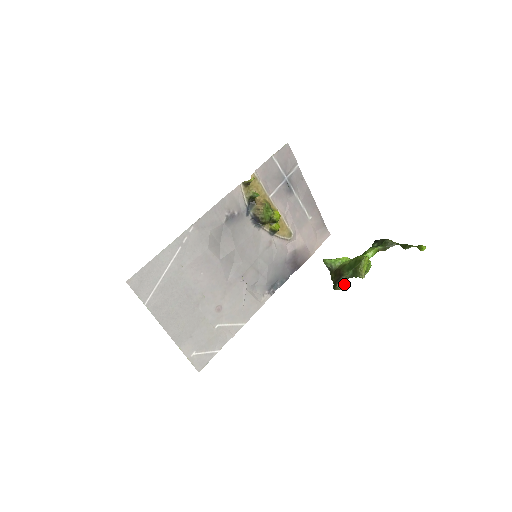
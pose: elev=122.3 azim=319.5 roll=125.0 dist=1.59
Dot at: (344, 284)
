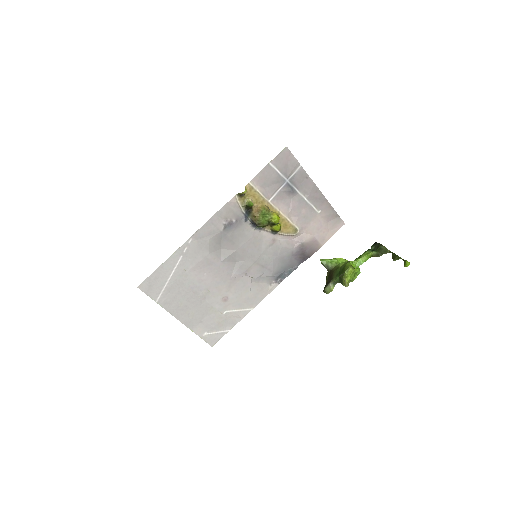
Dot at: (331, 289)
